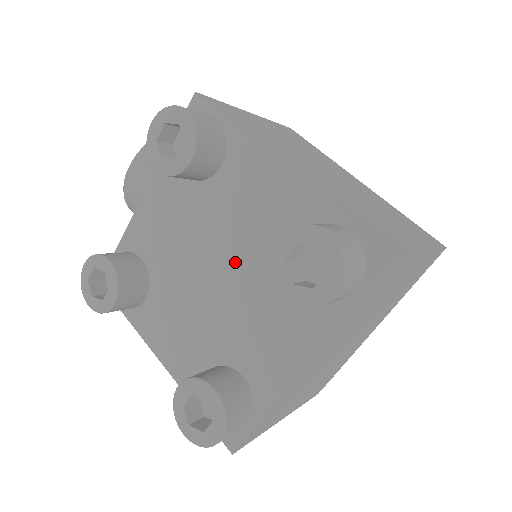
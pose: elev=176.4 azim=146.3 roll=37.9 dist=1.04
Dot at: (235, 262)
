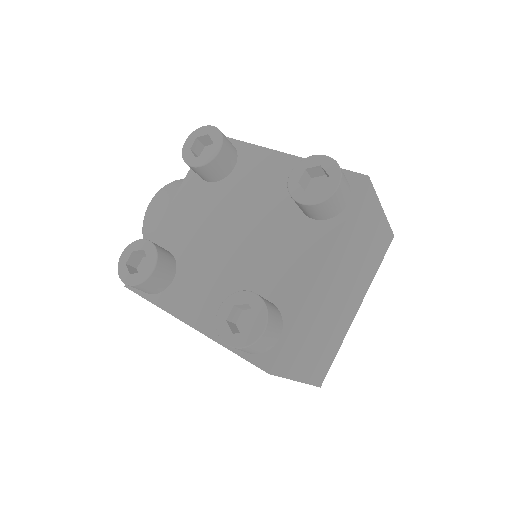
Dot at: (253, 222)
